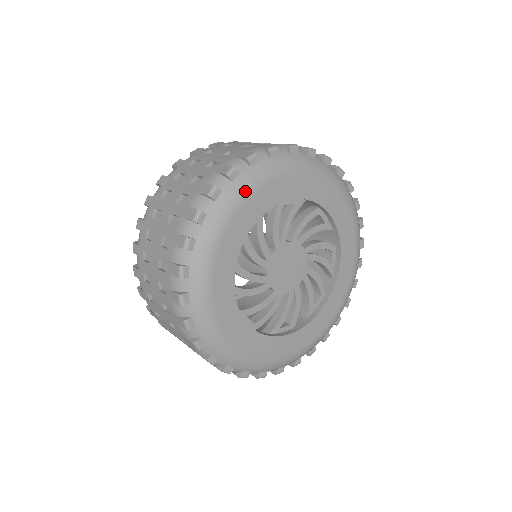
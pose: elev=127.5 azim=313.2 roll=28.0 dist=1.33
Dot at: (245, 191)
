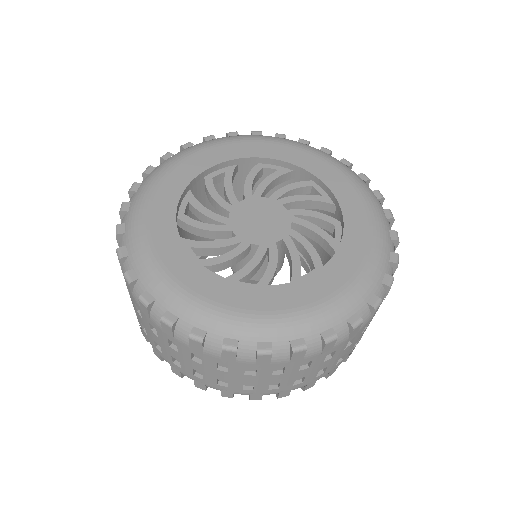
Dot at: (214, 142)
